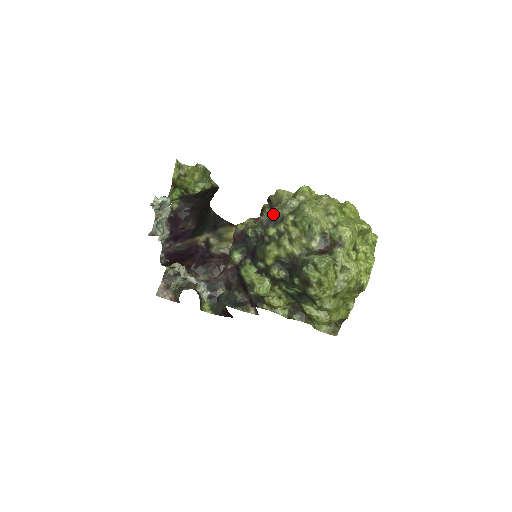
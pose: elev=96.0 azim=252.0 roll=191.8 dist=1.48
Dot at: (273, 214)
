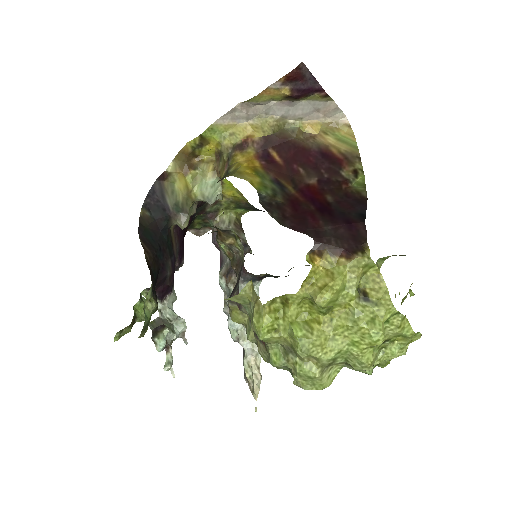
Dot at: occluded
